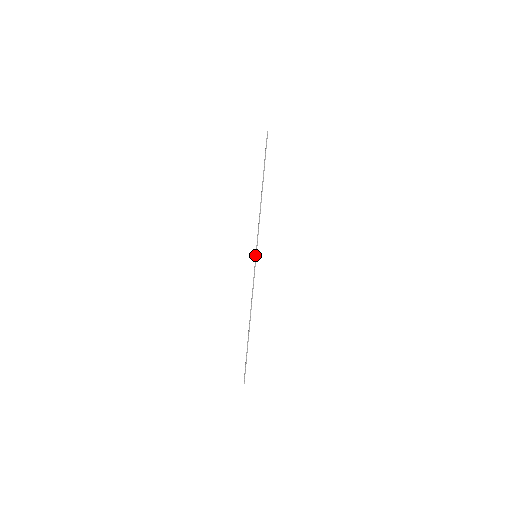
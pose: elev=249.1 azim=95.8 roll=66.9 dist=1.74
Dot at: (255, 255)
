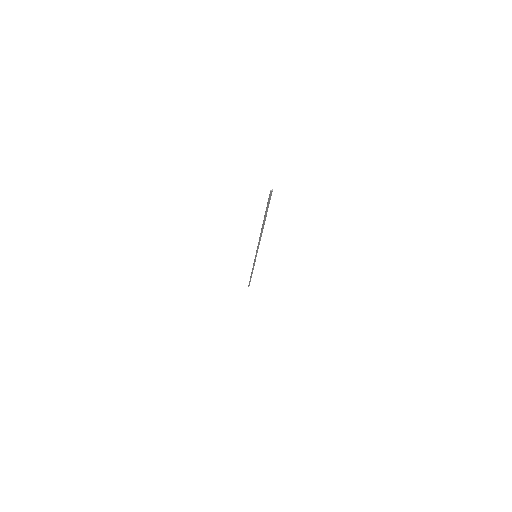
Dot at: (255, 255)
